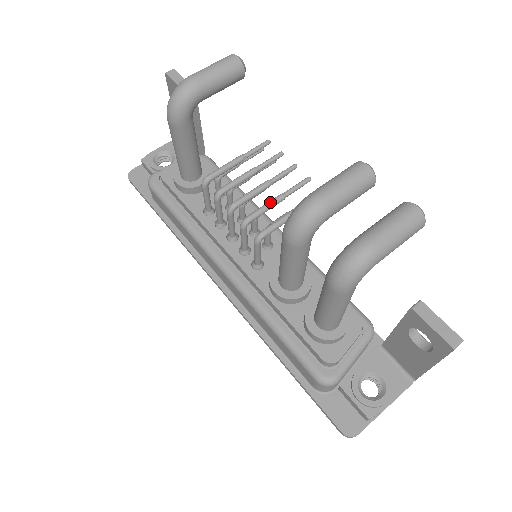
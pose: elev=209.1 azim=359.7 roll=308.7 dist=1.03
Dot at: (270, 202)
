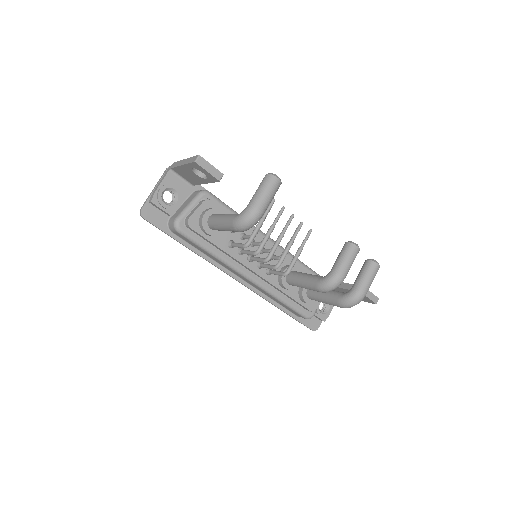
Dot at: (288, 250)
